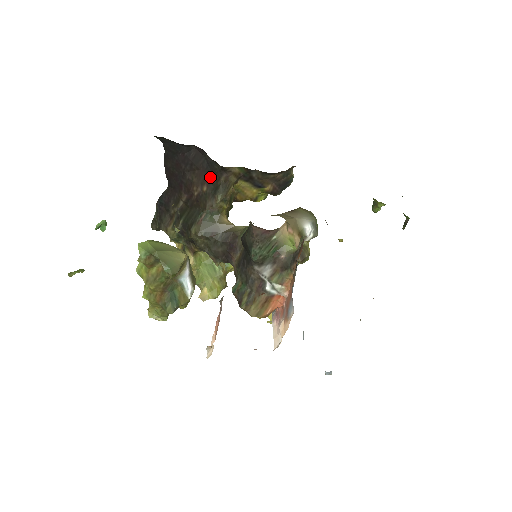
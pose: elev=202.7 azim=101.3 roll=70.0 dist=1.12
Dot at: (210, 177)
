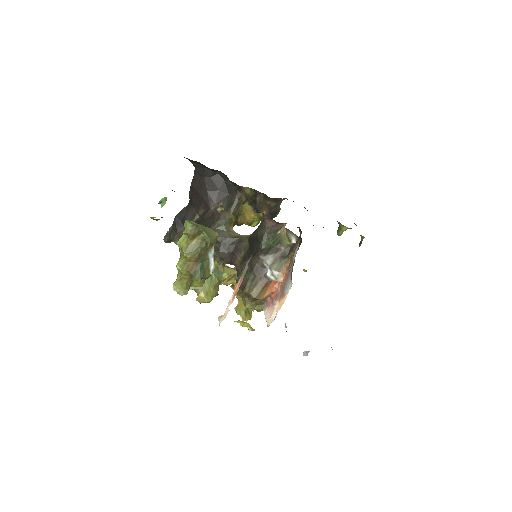
Dot at: (226, 196)
